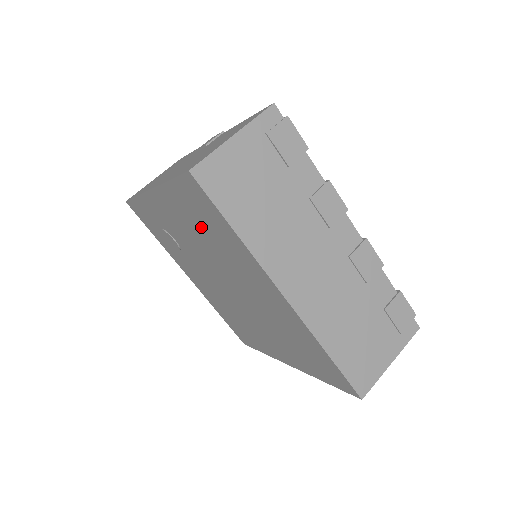
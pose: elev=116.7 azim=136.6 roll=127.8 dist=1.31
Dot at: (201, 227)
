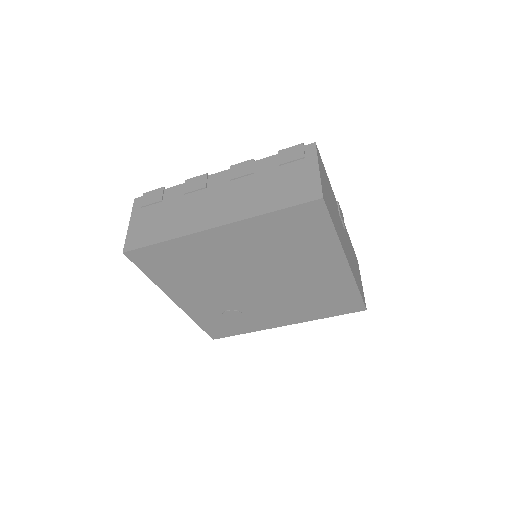
Dot at: (183, 272)
